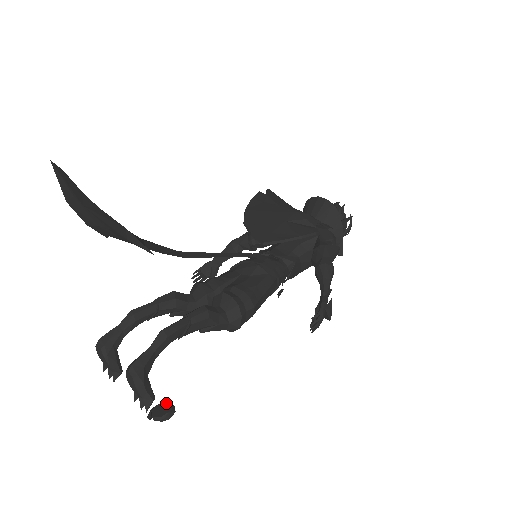
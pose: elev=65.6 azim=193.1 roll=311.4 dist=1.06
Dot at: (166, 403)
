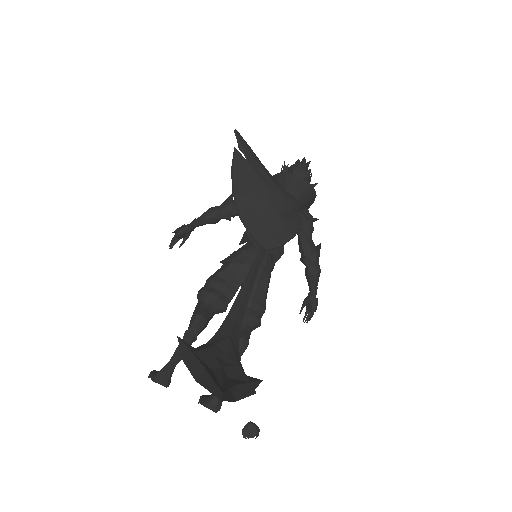
Dot at: (252, 426)
